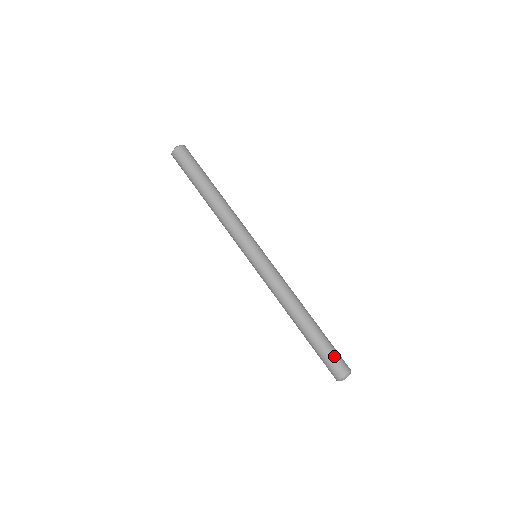
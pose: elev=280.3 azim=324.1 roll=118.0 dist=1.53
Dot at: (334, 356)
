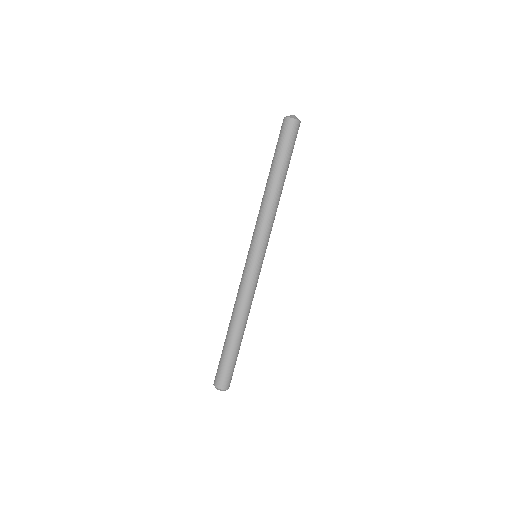
Dot at: (227, 371)
